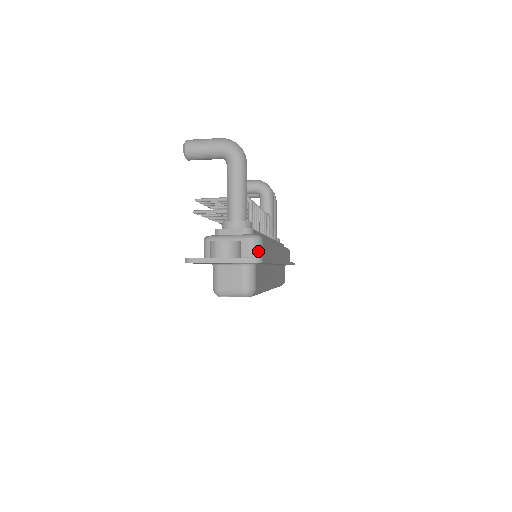
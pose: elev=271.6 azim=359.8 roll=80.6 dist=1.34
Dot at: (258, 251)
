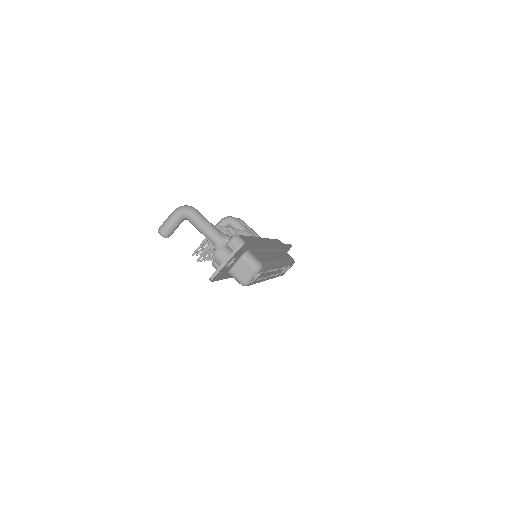
Dot at: occluded
